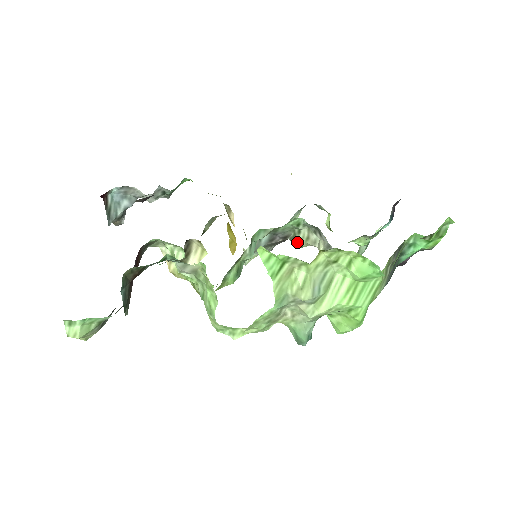
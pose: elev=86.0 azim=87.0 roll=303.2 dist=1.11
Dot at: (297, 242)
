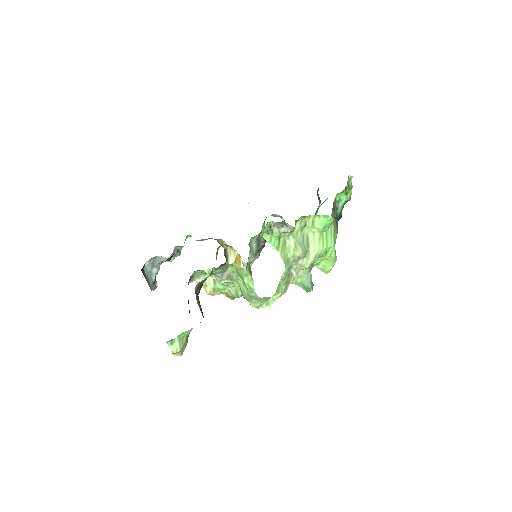
Dot at: occluded
